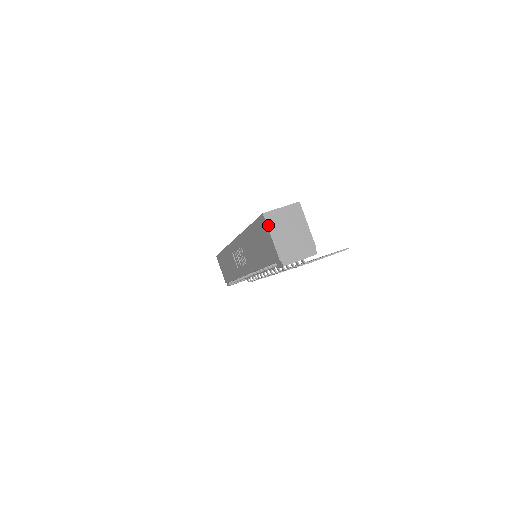
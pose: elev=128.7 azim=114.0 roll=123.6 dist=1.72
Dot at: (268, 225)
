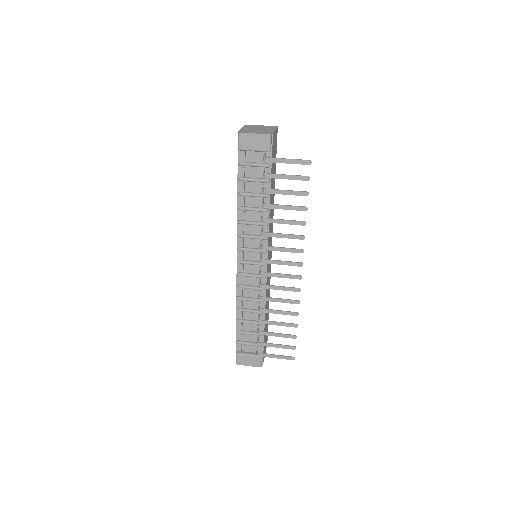
Dot at: (245, 126)
